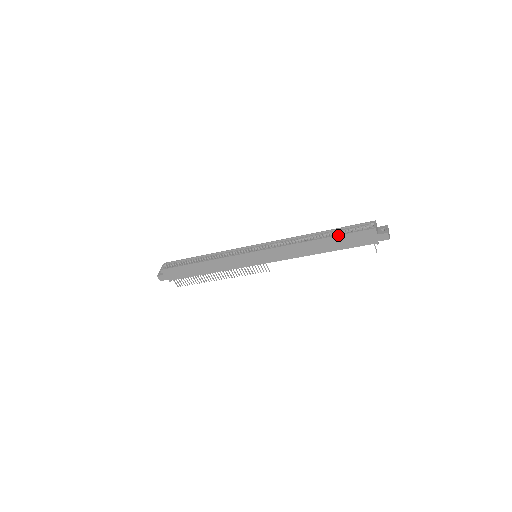
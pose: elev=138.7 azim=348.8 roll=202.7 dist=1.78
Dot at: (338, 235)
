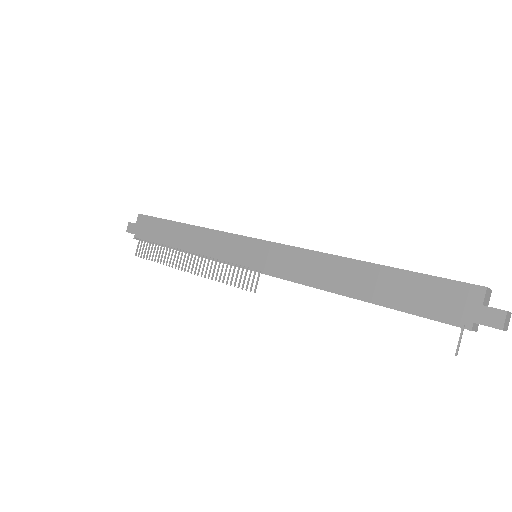
Dot at: occluded
